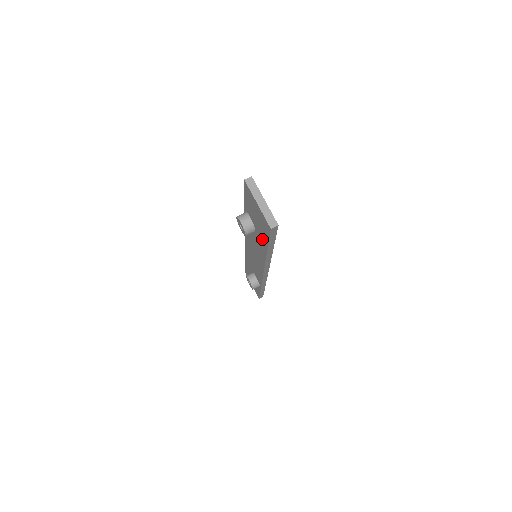
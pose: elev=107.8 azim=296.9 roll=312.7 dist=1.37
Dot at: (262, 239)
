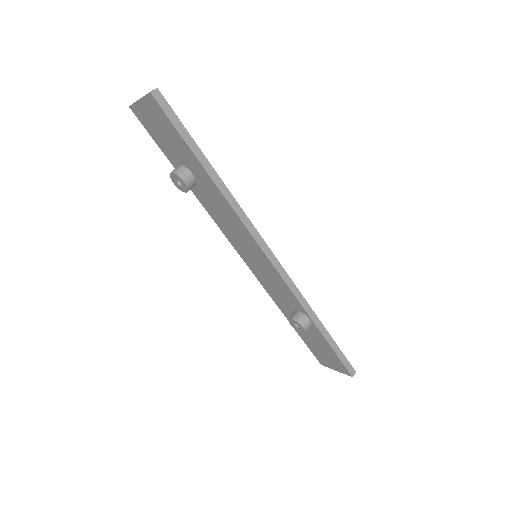
Dot at: (191, 160)
